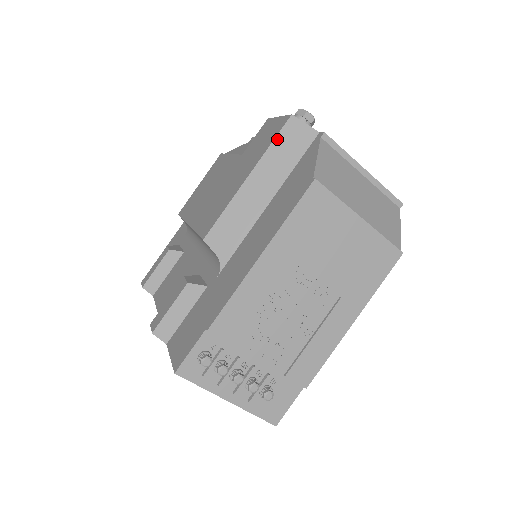
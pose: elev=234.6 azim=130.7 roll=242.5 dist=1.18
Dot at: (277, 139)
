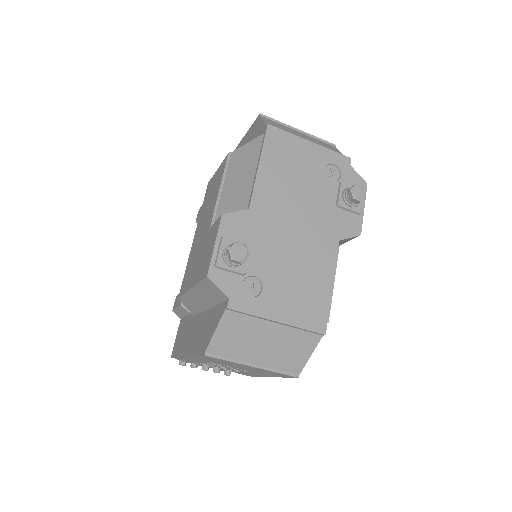
Dot at: (202, 283)
